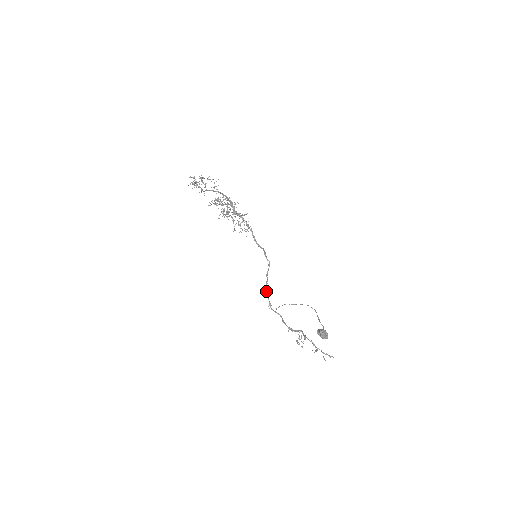
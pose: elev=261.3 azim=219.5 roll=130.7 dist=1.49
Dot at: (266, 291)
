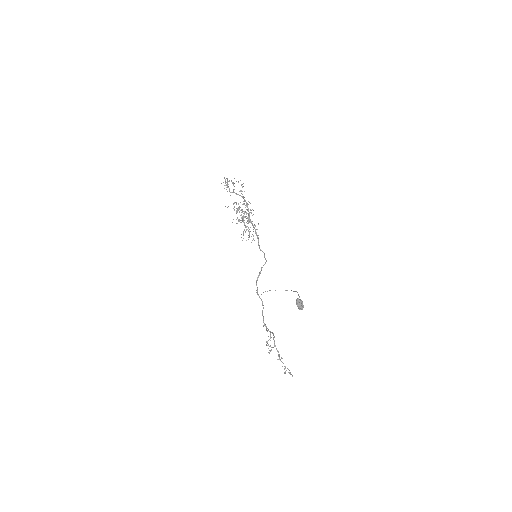
Dot at: occluded
